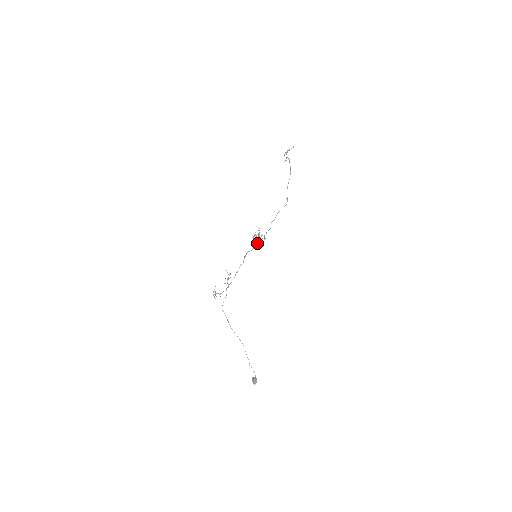
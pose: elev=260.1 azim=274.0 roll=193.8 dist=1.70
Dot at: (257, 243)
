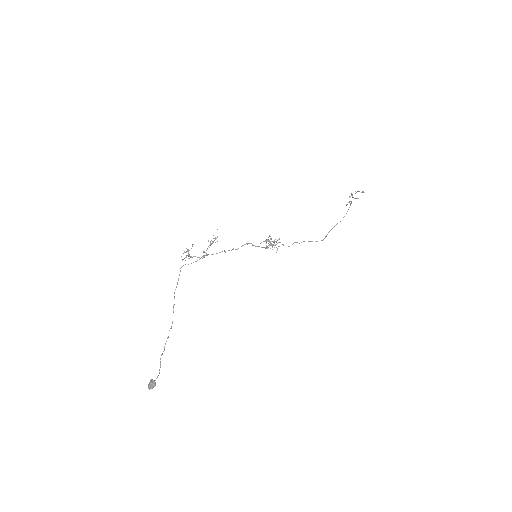
Dot at: (266, 246)
